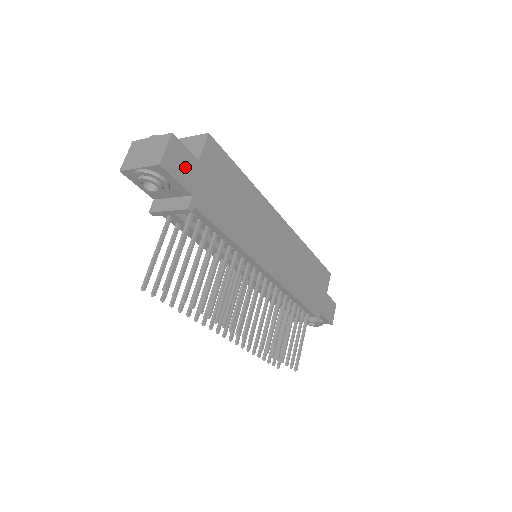
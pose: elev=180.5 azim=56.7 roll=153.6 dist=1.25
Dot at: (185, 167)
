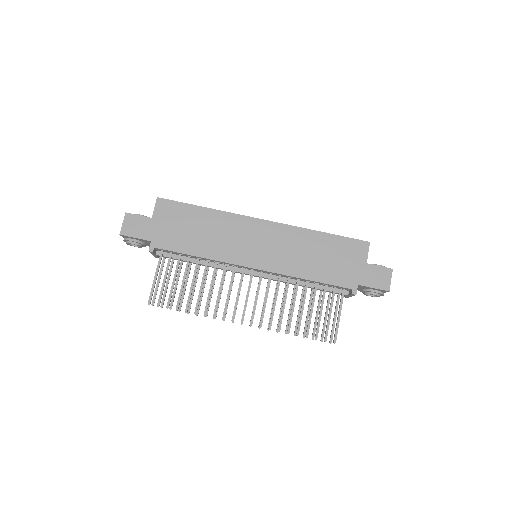
Dot at: (141, 227)
